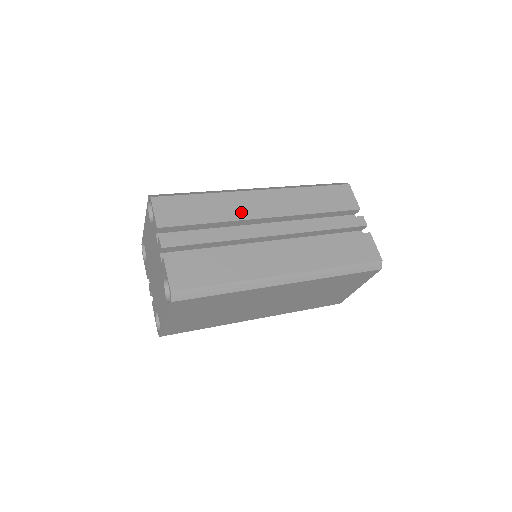
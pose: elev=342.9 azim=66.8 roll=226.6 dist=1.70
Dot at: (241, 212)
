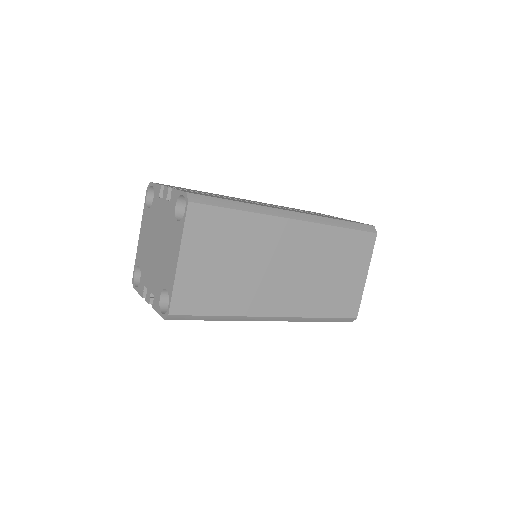
Dot at: occluded
